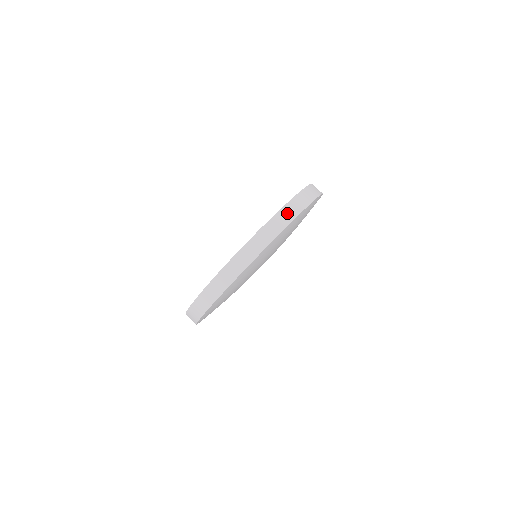
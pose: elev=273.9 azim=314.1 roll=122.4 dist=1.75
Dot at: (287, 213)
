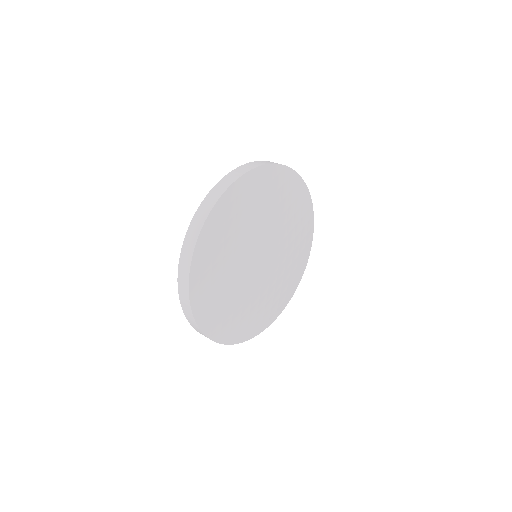
Dot at: (222, 185)
